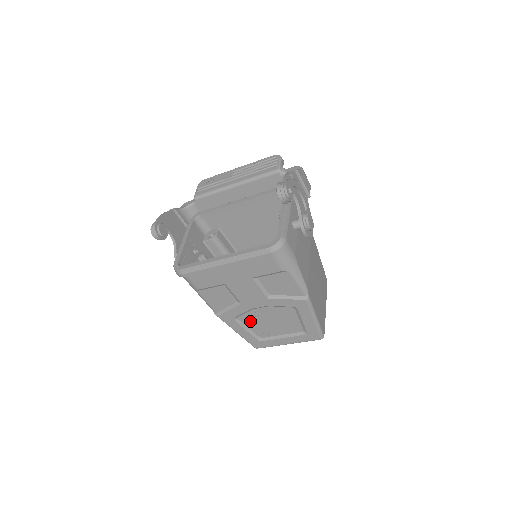
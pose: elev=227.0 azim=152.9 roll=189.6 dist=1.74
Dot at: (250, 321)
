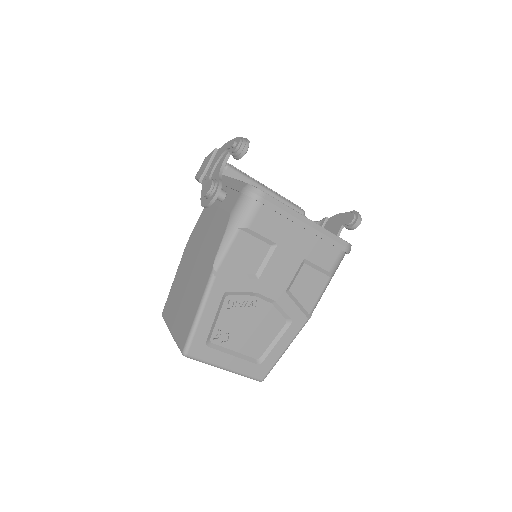
Dot at: (231, 309)
